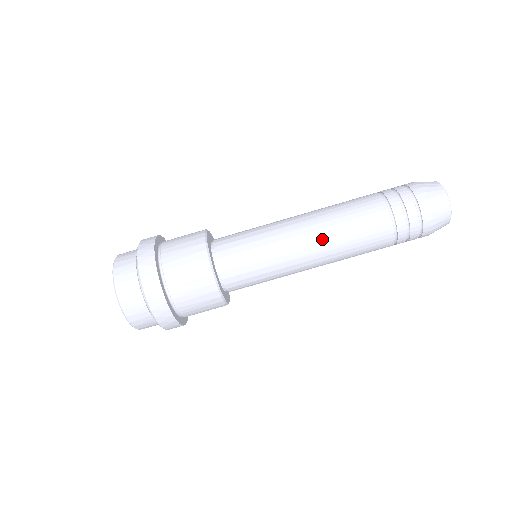
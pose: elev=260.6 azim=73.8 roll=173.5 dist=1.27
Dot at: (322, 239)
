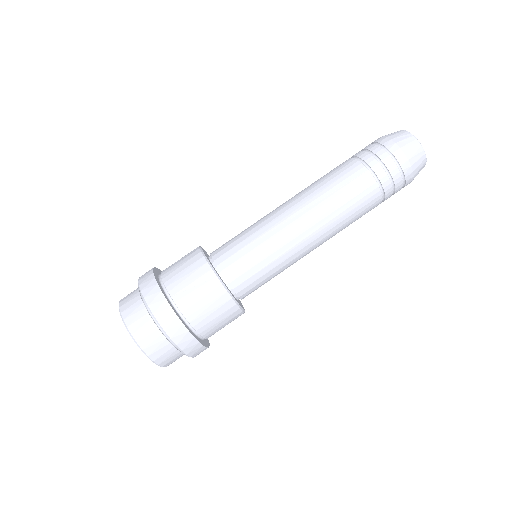
Dot at: (307, 206)
